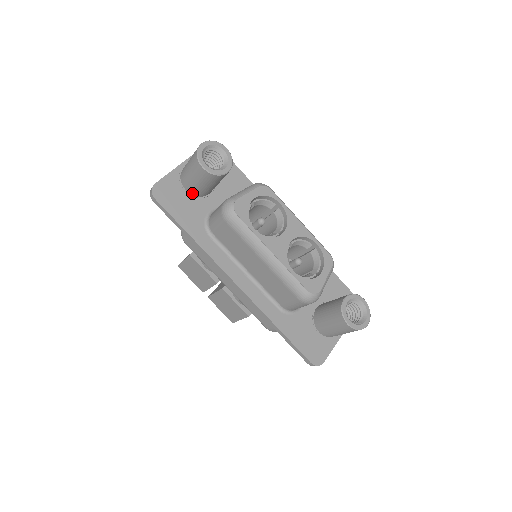
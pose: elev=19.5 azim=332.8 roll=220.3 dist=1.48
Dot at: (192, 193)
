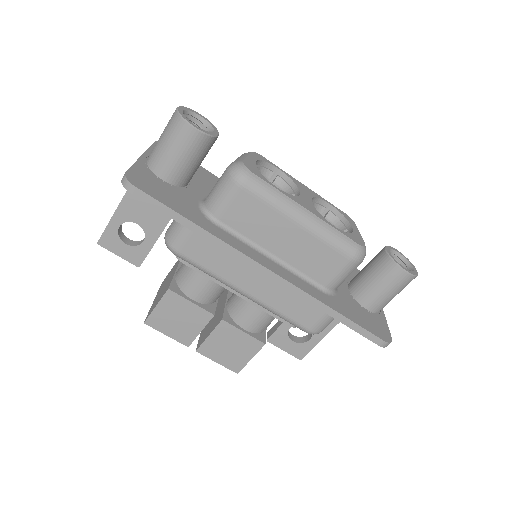
Dot at: (172, 182)
